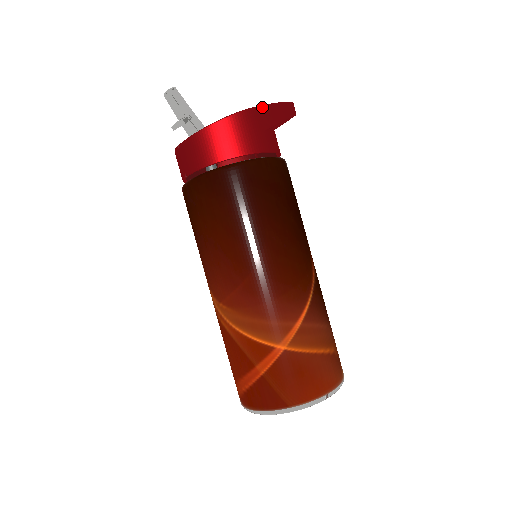
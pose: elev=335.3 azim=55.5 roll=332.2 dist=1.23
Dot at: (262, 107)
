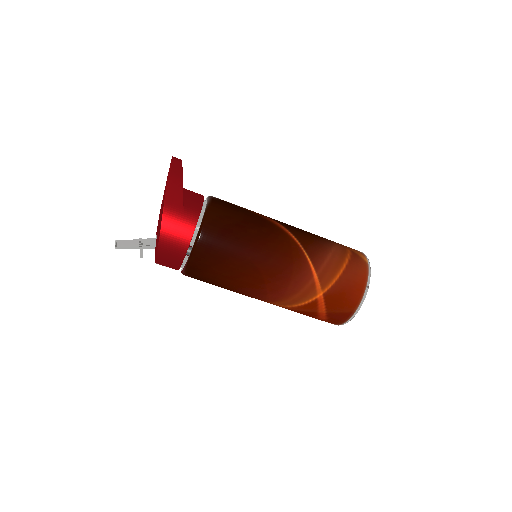
Dot at: (166, 198)
